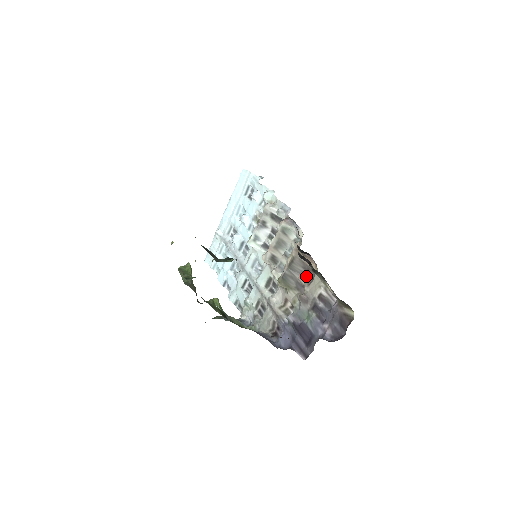
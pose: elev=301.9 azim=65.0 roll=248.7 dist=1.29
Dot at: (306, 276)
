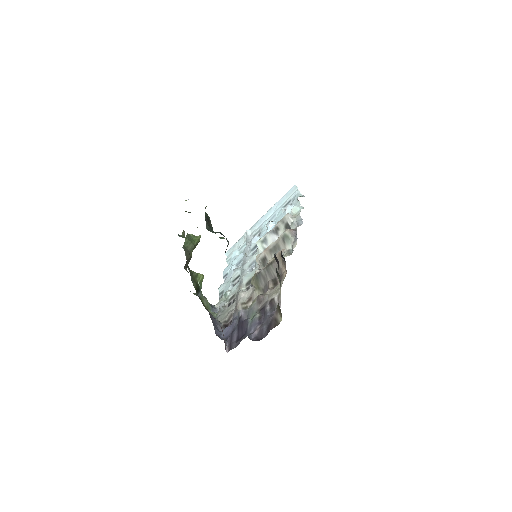
Dot at: (276, 282)
